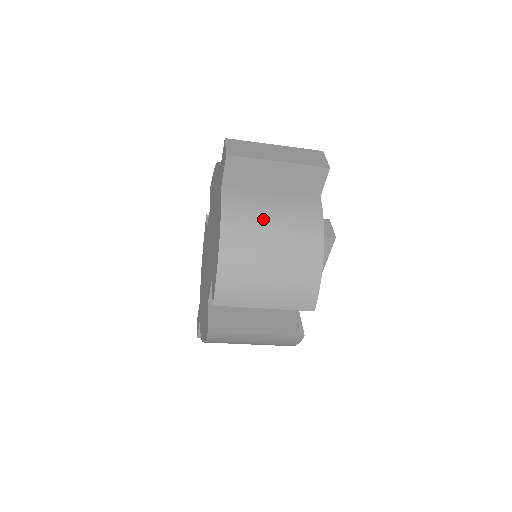
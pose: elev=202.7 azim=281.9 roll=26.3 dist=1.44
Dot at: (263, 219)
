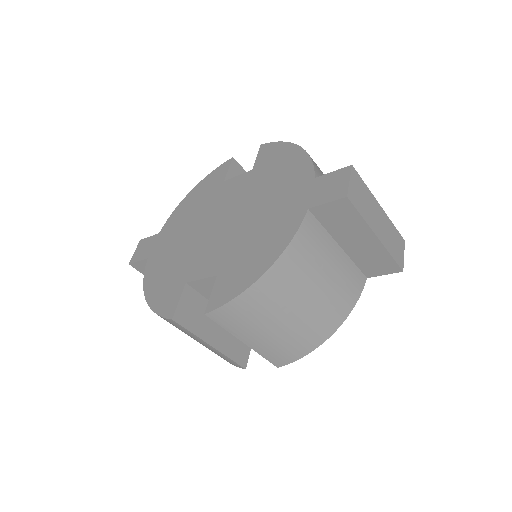
Dot at: (316, 273)
